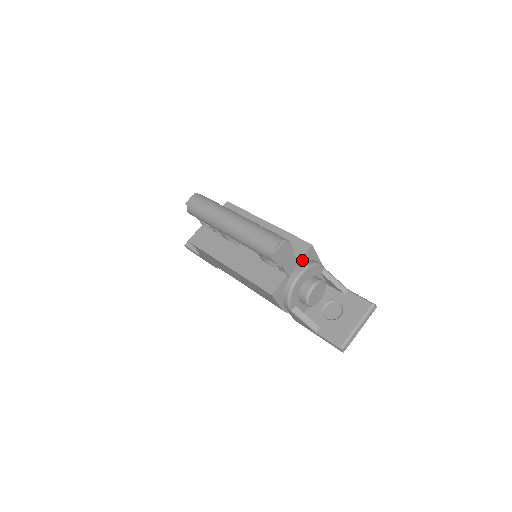
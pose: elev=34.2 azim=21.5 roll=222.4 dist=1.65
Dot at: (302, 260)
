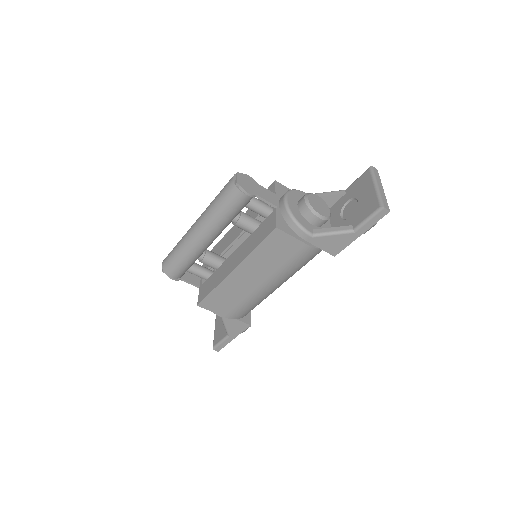
Dot at: (278, 194)
